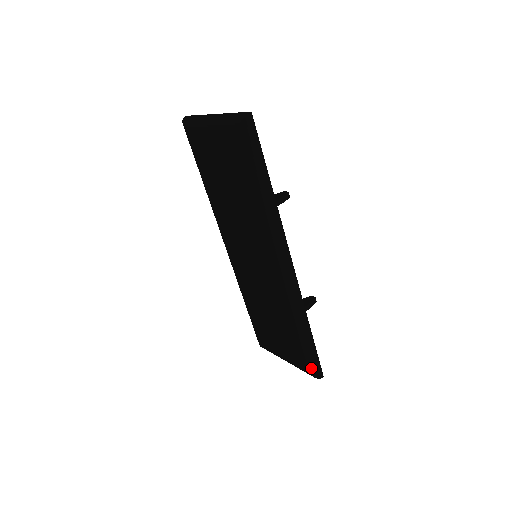
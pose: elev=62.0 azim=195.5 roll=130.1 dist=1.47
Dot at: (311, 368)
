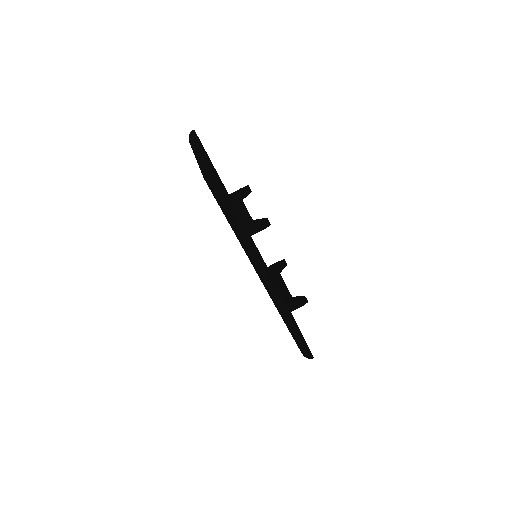
Dot at: (301, 350)
